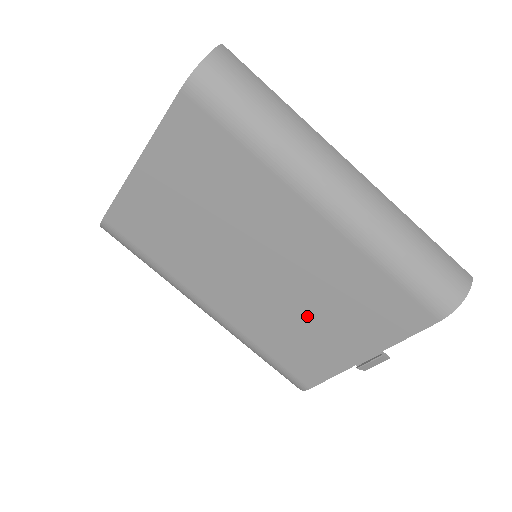
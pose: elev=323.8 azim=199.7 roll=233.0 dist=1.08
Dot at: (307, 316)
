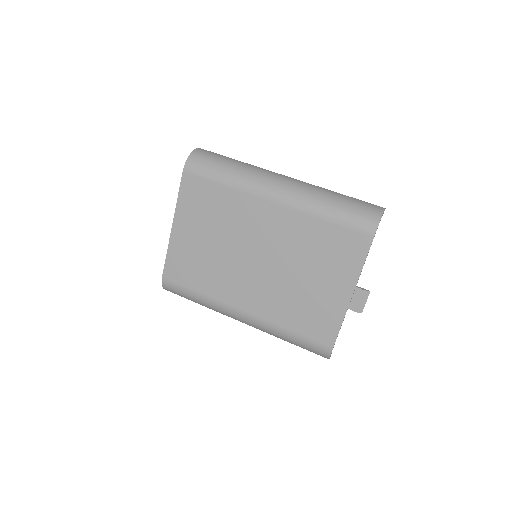
Dot at: (301, 281)
